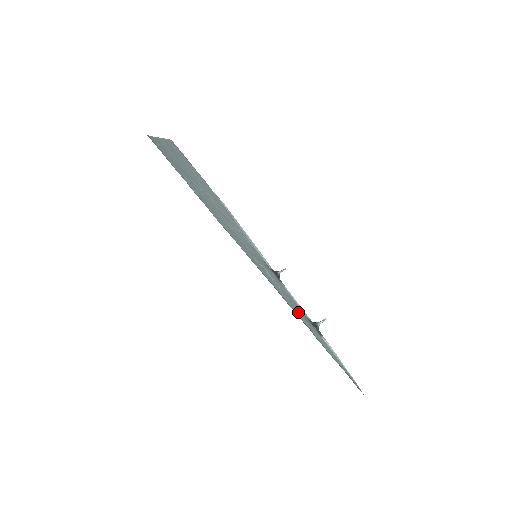
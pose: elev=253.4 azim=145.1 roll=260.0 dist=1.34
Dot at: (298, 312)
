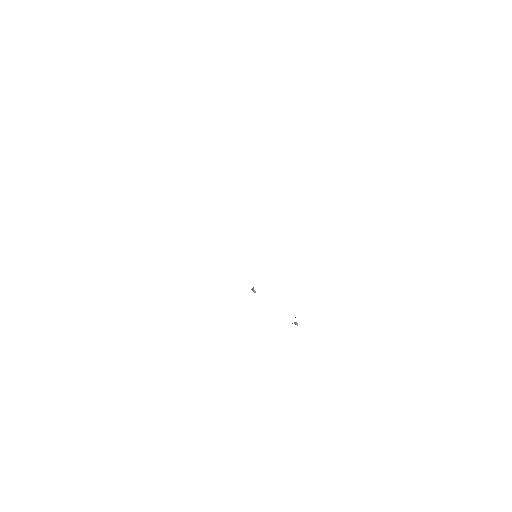
Dot at: occluded
